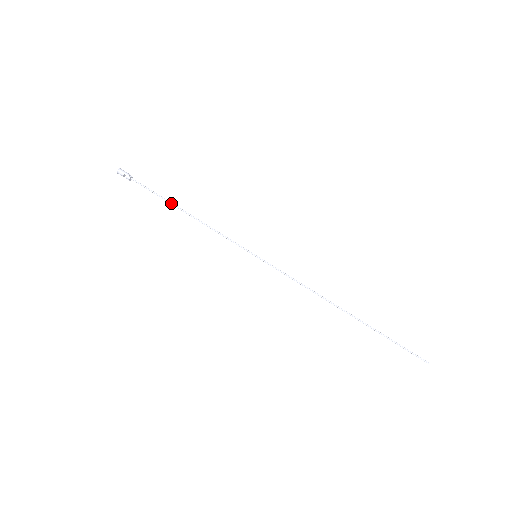
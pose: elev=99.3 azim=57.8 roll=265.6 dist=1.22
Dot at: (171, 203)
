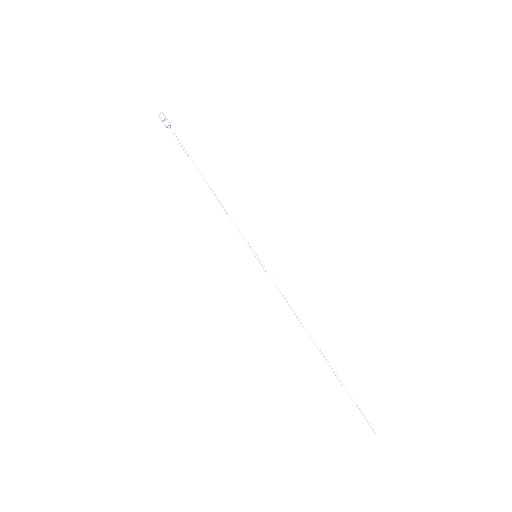
Dot at: occluded
